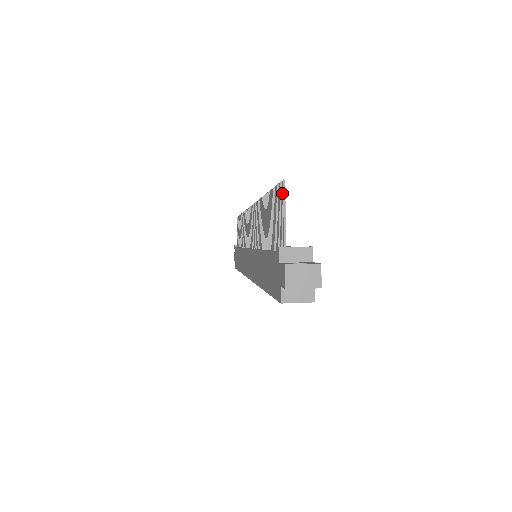
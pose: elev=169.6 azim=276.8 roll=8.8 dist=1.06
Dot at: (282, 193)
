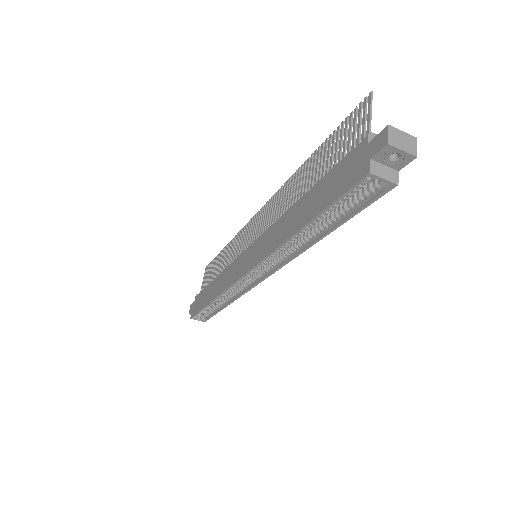
Dot at: (368, 101)
